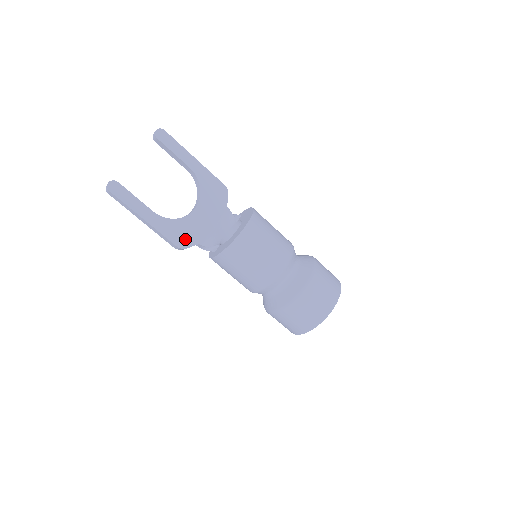
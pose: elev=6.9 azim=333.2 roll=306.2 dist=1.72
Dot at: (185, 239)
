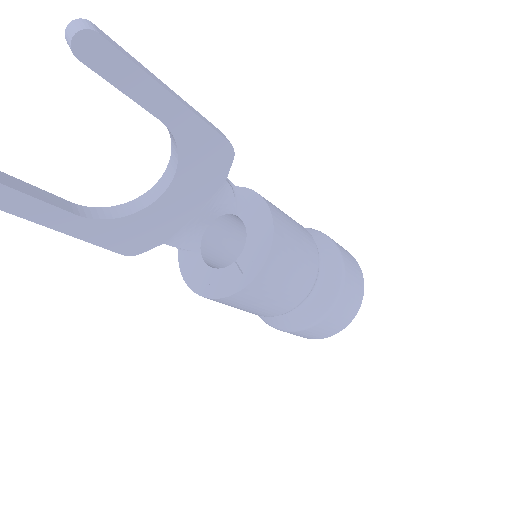
Dot at: (139, 242)
